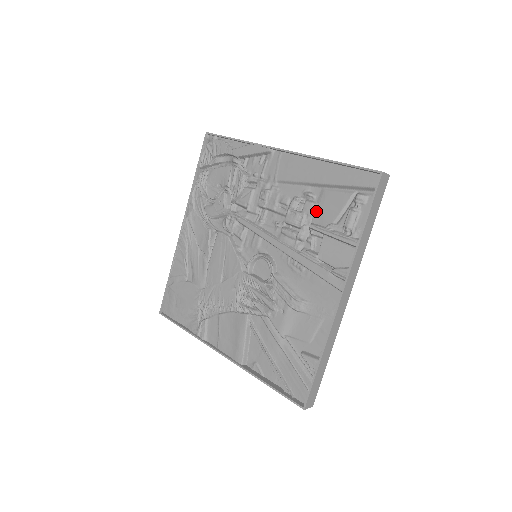
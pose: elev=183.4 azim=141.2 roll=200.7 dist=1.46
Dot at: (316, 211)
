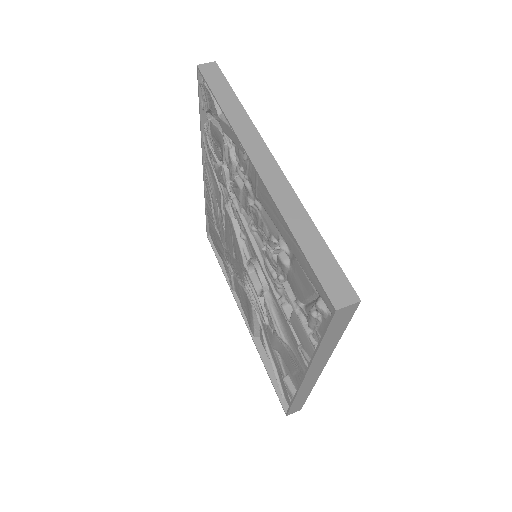
Dot at: (288, 272)
